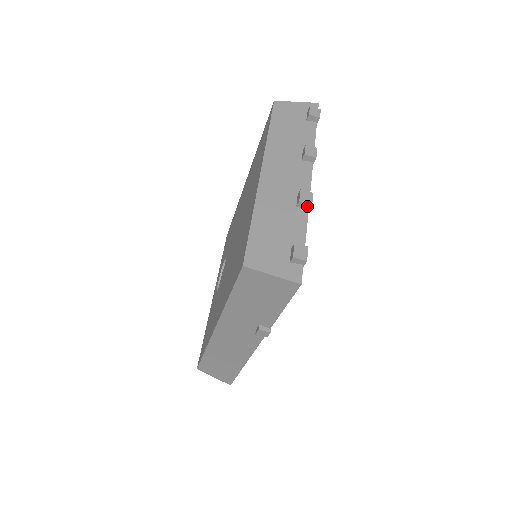
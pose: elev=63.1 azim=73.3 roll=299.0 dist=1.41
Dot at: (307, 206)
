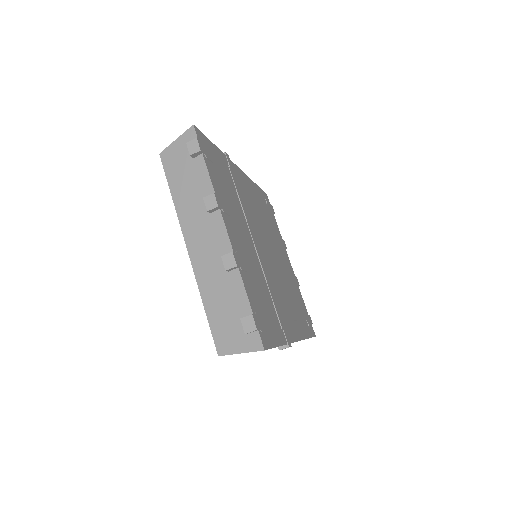
Dot at: (235, 268)
